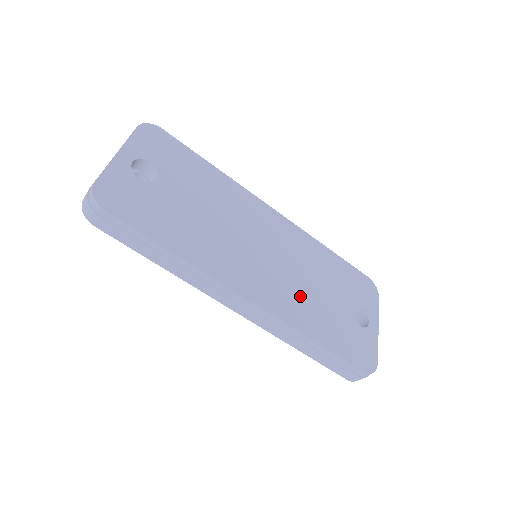
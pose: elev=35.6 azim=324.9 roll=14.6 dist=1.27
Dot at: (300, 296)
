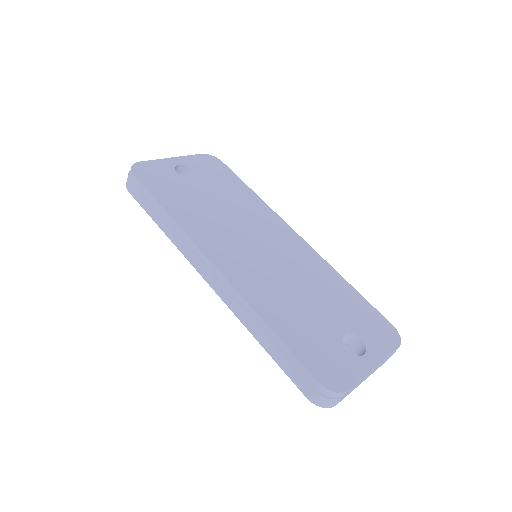
Dot at: (278, 291)
